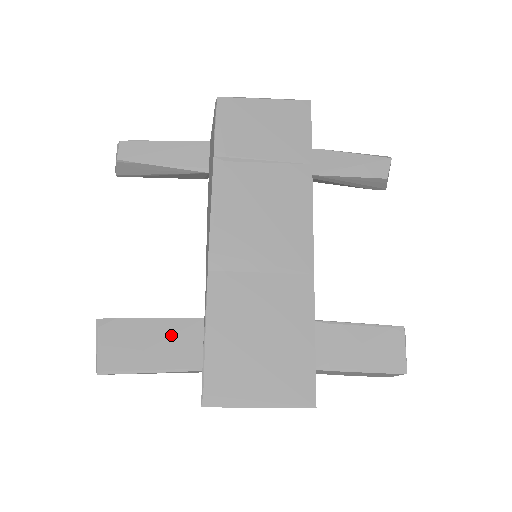
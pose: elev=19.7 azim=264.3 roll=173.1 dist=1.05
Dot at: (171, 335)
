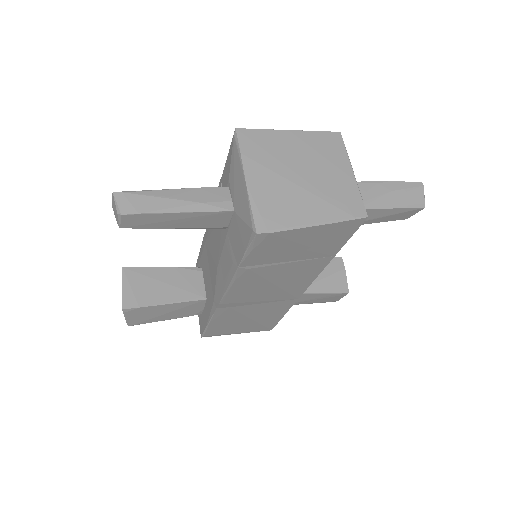
Dot at: (181, 308)
